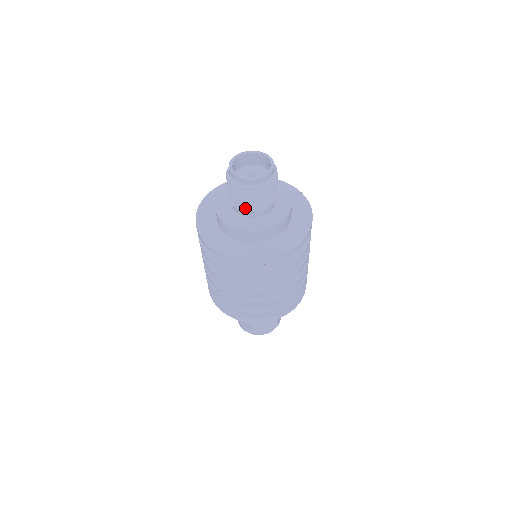
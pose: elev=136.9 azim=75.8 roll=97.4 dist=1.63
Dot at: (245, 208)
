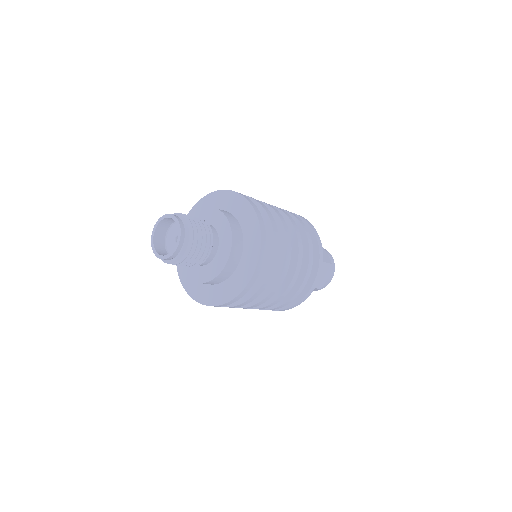
Dot at: occluded
